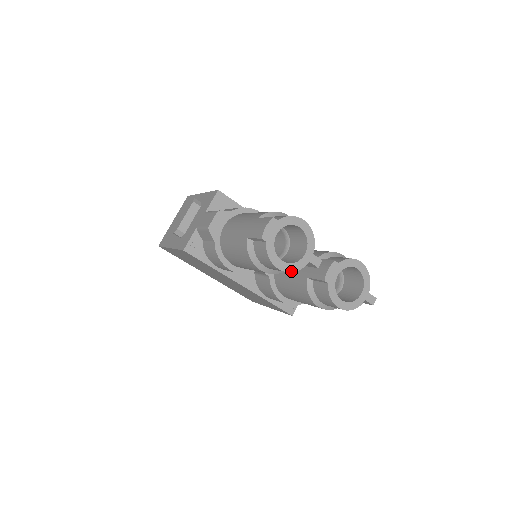
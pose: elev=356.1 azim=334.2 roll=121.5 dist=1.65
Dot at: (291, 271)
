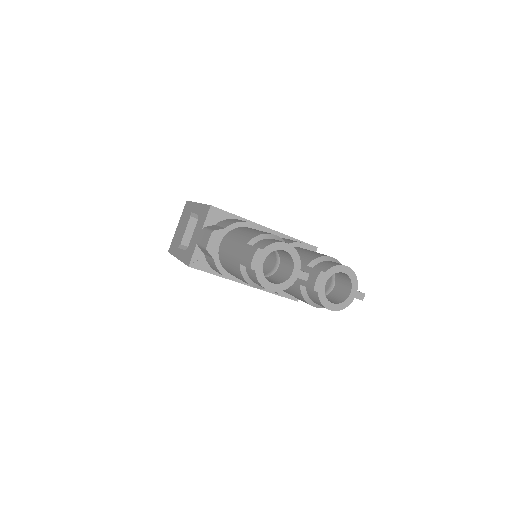
Dot at: (282, 290)
